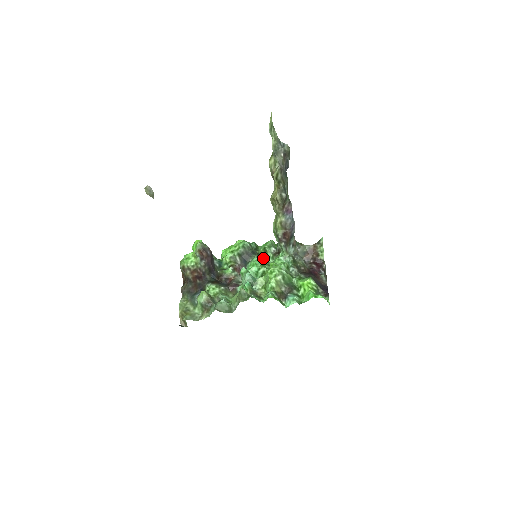
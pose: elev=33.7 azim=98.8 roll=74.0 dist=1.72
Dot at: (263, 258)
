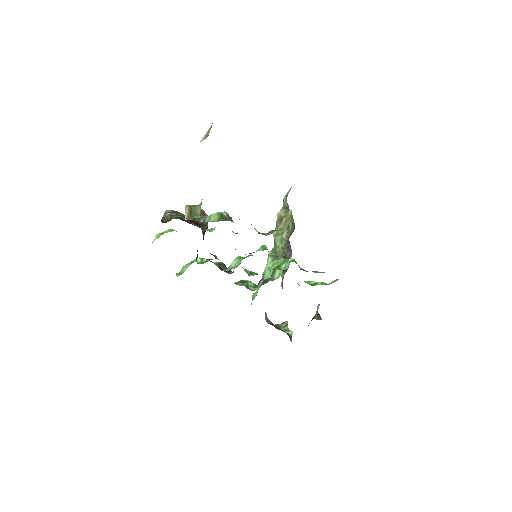
Dot at: (241, 285)
